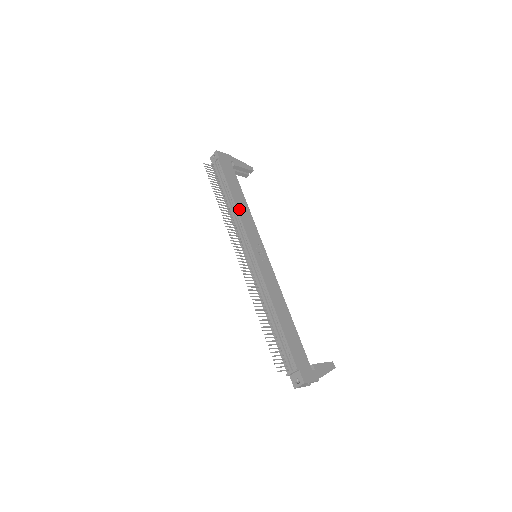
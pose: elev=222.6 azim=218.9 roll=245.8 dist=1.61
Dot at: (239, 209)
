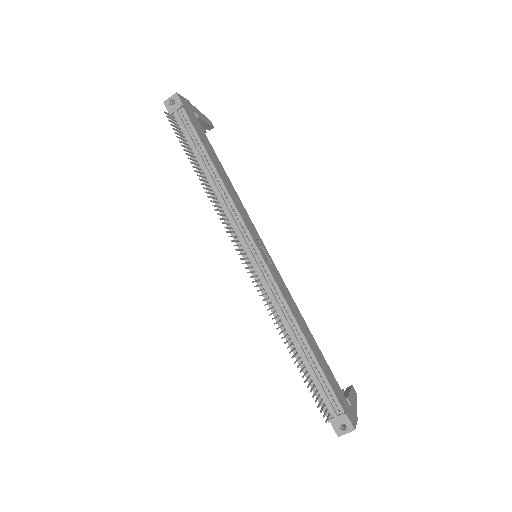
Dot at: (227, 187)
